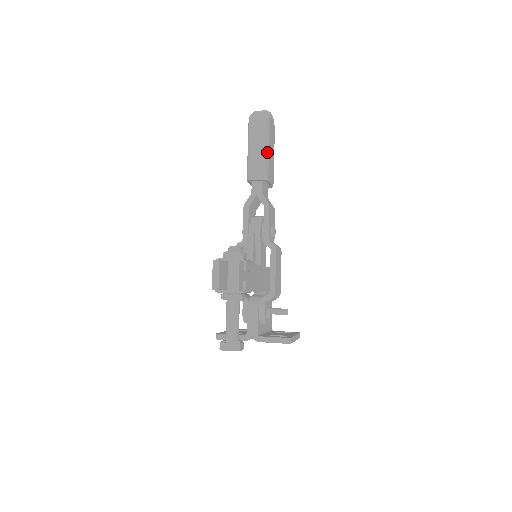
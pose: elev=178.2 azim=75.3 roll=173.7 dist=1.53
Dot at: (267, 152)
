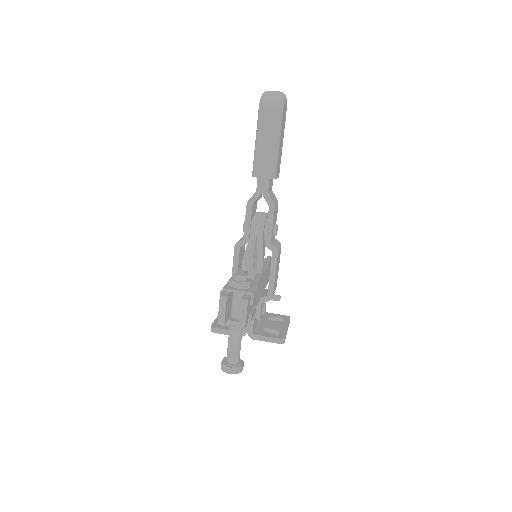
Dot at: (277, 147)
